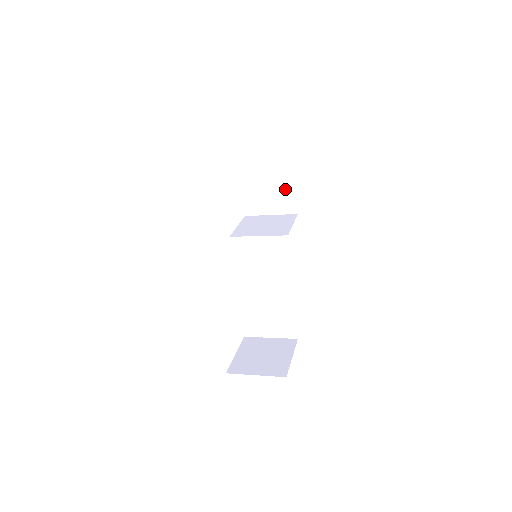
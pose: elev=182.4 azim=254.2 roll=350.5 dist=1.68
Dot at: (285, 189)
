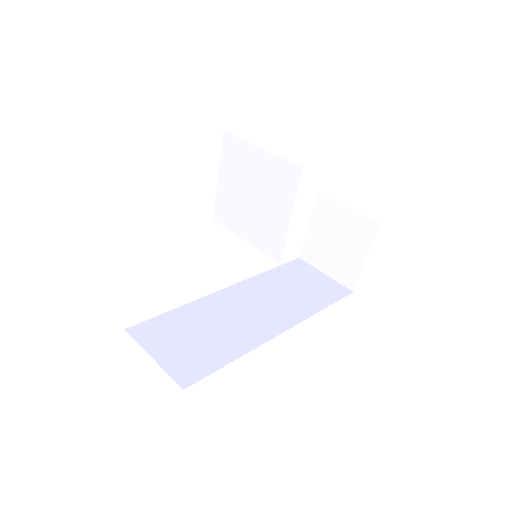
Dot at: occluded
